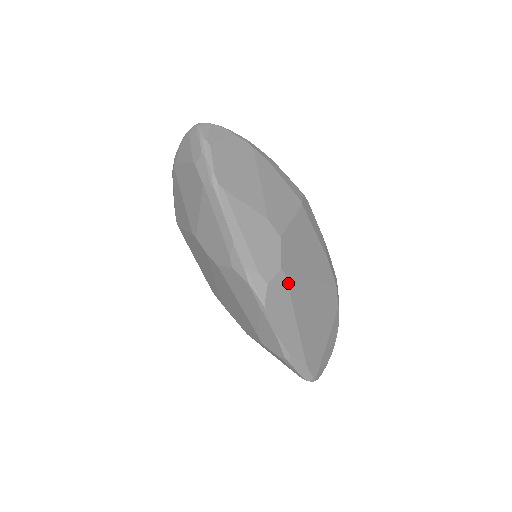
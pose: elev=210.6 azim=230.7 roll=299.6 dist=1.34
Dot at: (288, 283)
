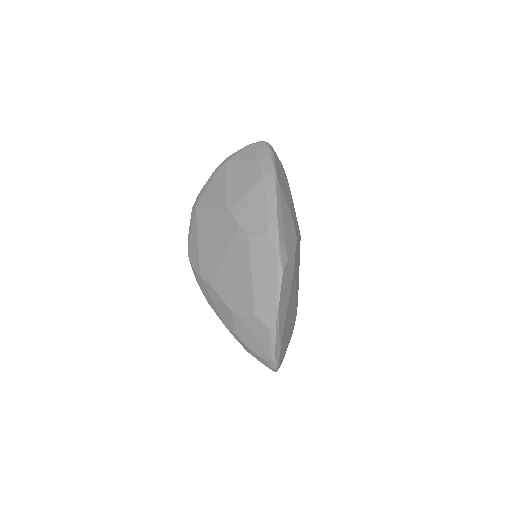
Dot at: (293, 272)
